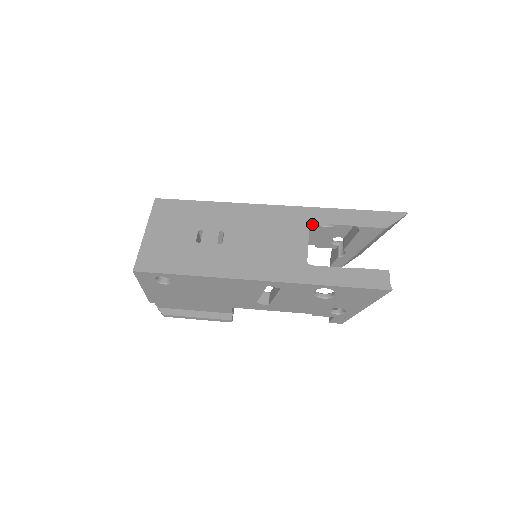
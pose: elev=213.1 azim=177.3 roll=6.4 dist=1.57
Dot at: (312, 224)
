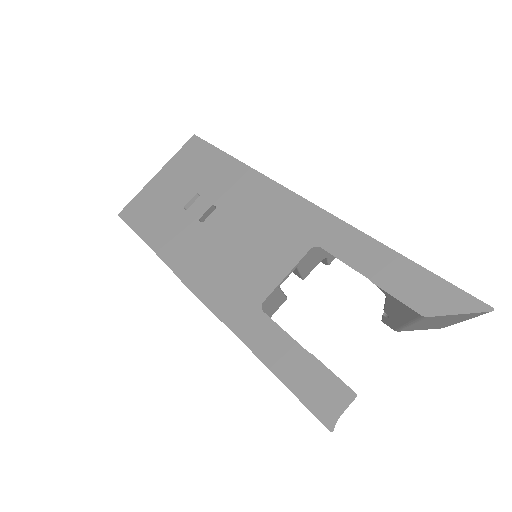
Dot at: occluded
